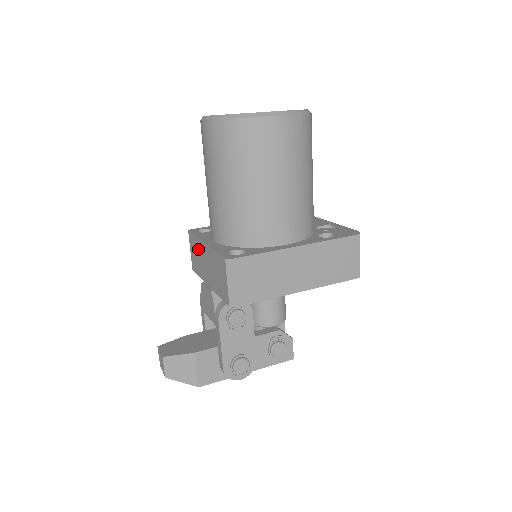
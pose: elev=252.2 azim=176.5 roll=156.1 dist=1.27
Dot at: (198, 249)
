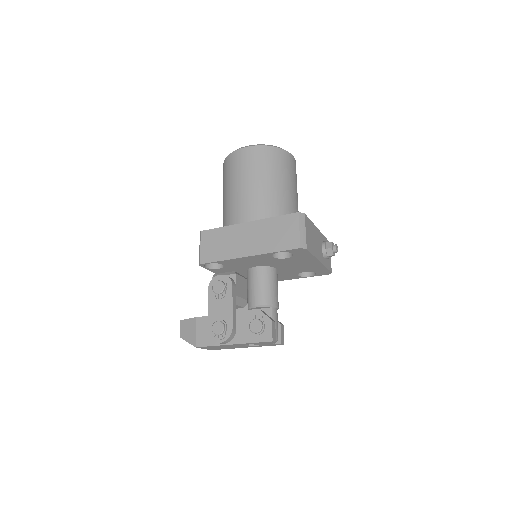
Dot at: occluded
